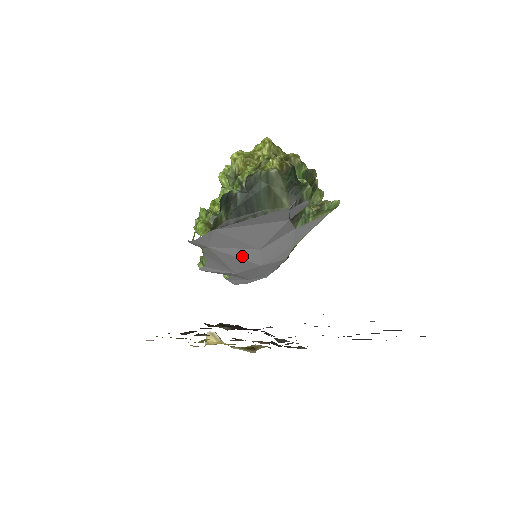
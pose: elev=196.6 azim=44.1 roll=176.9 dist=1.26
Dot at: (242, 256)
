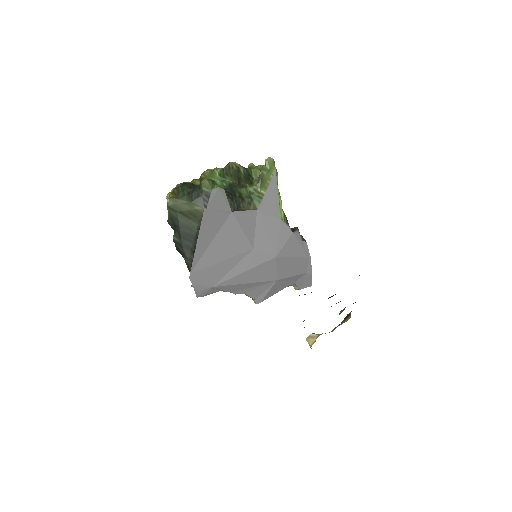
Dot at: (249, 267)
